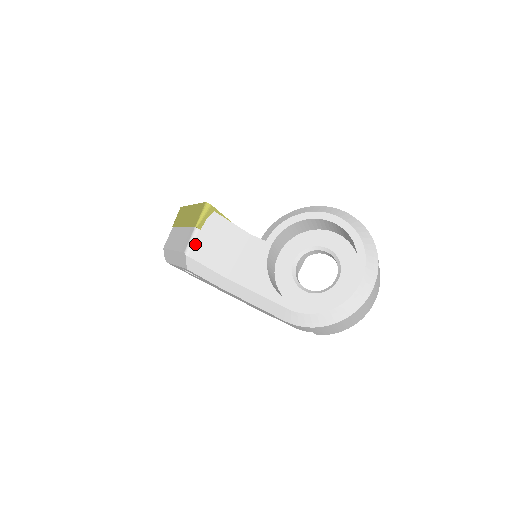
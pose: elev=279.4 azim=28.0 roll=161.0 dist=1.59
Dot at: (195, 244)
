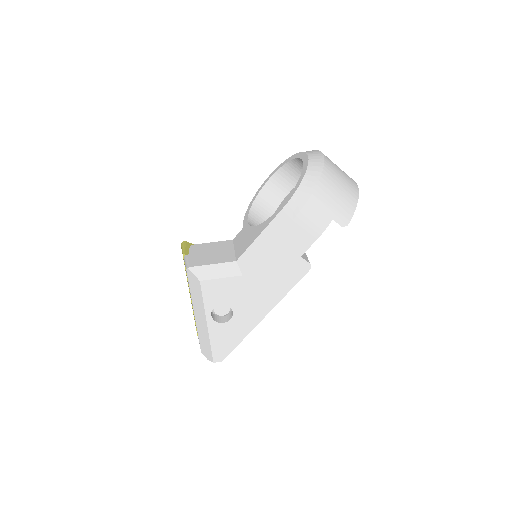
Dot at: (190, 261)
